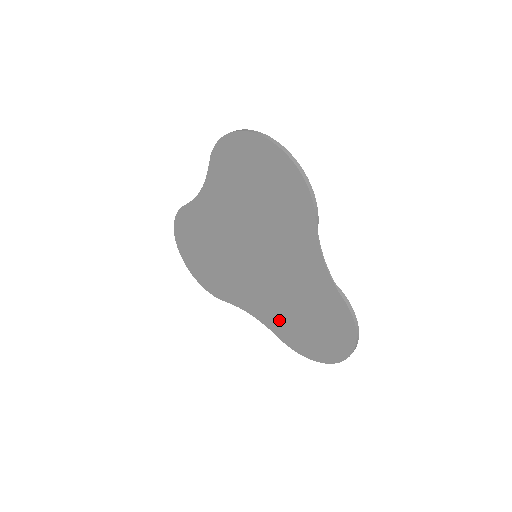
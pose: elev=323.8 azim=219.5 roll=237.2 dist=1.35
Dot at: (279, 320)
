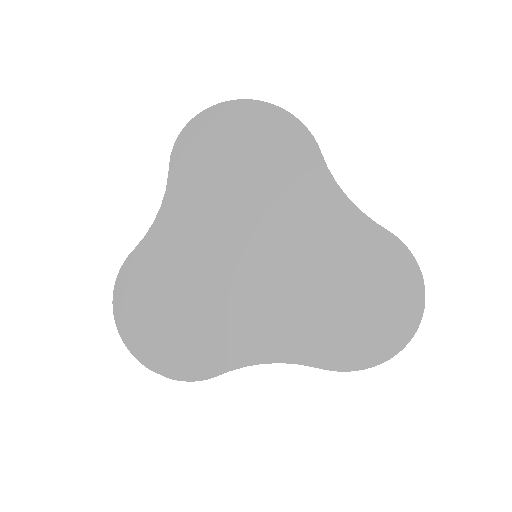
Dot at: (314, 334)
